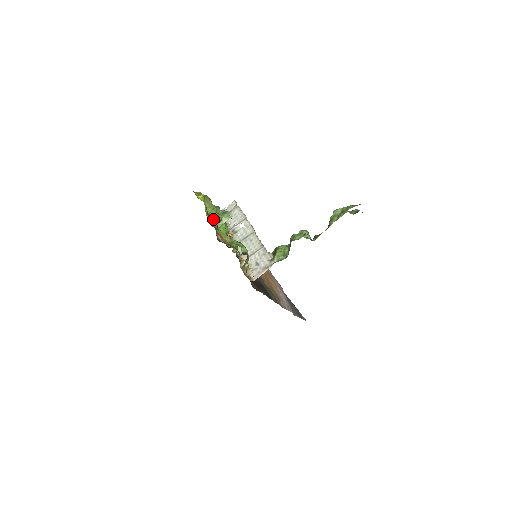
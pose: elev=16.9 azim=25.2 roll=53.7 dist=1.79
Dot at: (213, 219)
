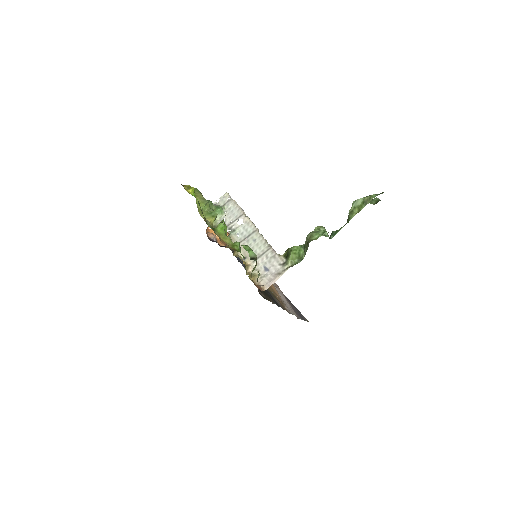
Dot at: (207, 217)
